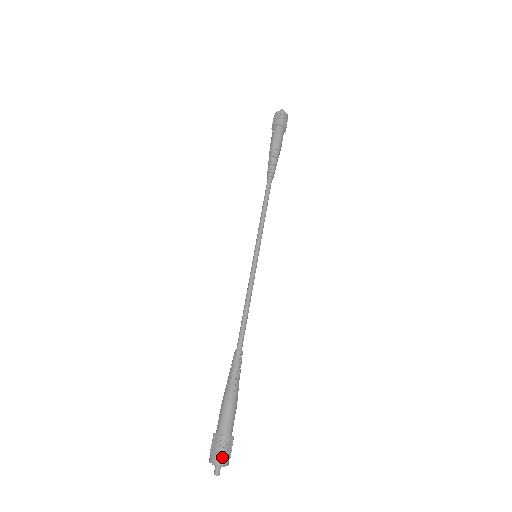
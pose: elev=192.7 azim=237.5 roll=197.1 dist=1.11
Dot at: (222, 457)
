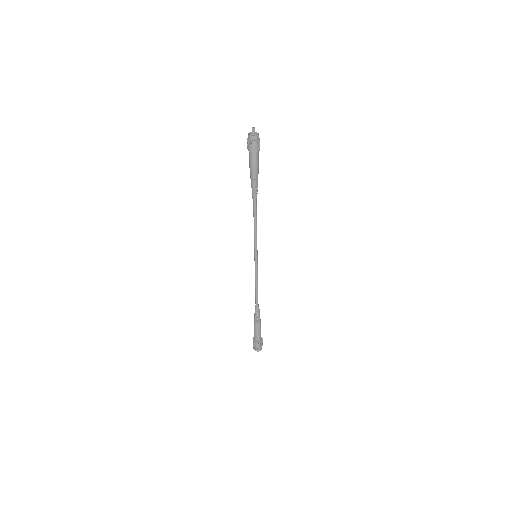
Dot at: (261, 348)
